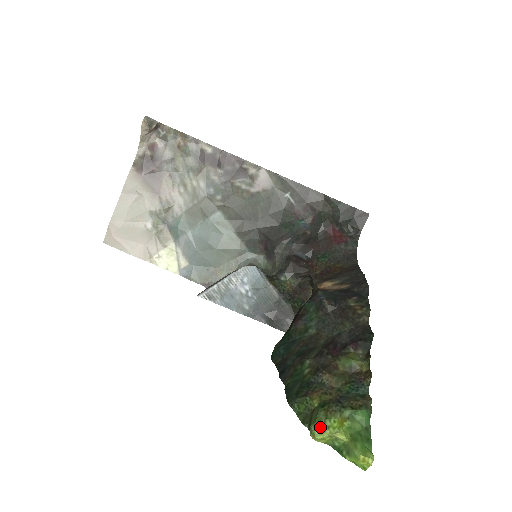
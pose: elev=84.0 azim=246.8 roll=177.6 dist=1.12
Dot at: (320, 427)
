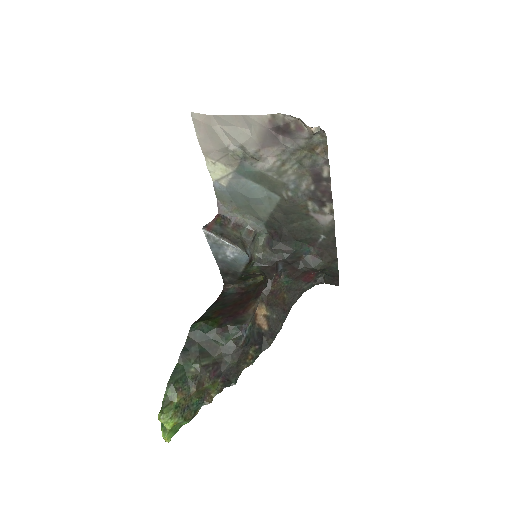
Dot at: (165, 420)
